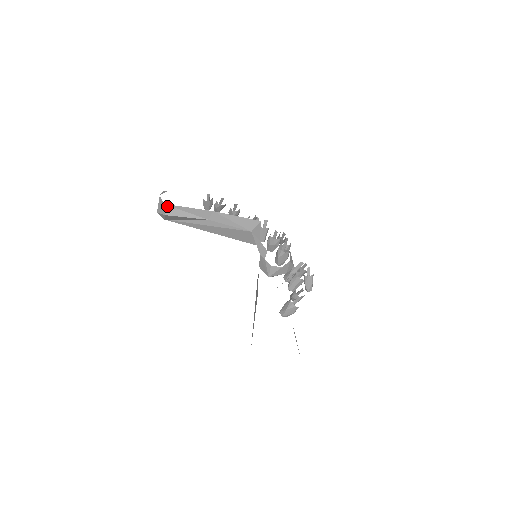
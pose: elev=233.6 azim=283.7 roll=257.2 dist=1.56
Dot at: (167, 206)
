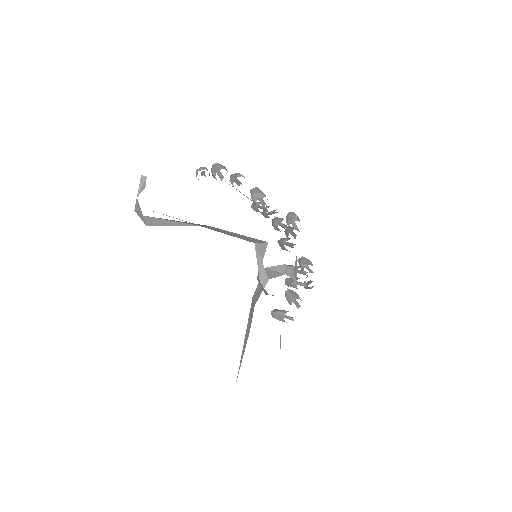
Dot at: (148, 217)
